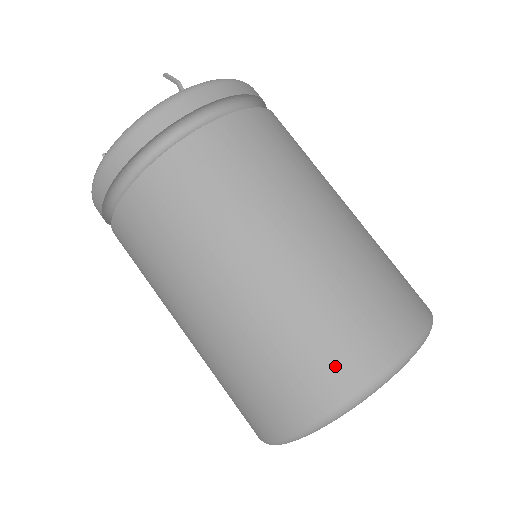
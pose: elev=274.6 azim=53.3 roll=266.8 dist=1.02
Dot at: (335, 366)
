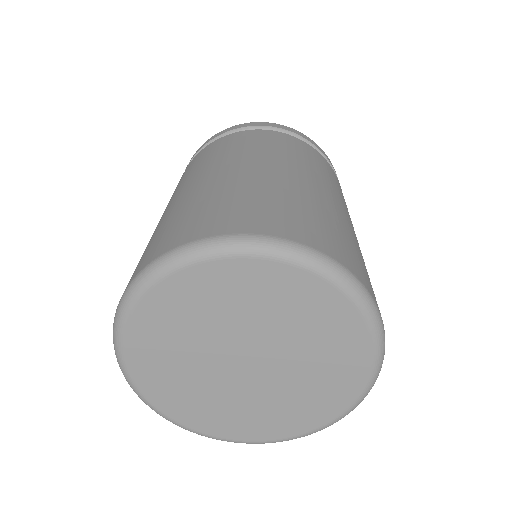
Dot at: (250, 217)
